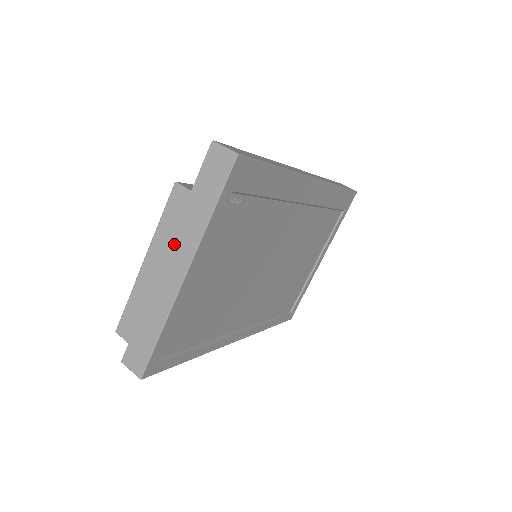
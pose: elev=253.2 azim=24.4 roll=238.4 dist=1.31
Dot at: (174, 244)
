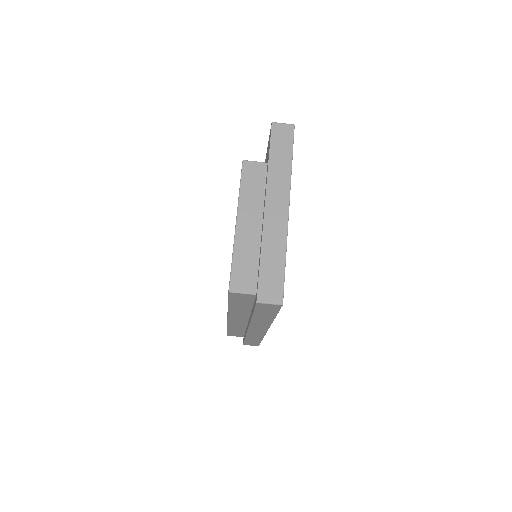
Dot at: (270, 191)
